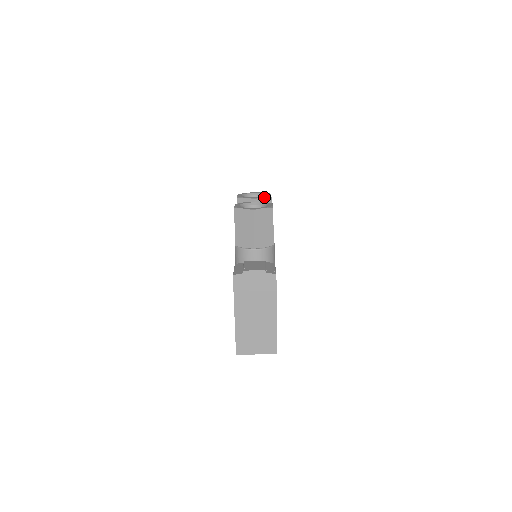
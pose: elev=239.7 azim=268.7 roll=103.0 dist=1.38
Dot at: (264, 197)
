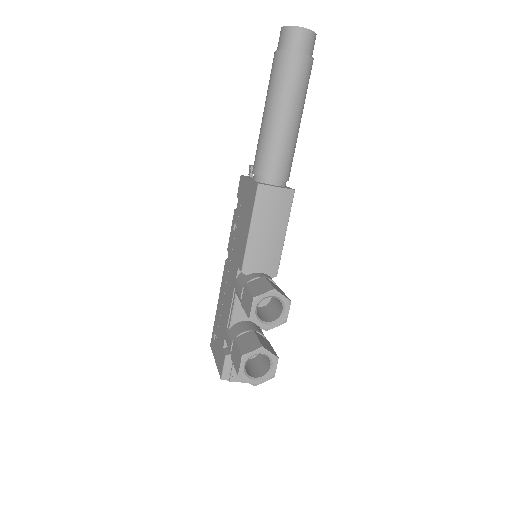
Dot at: occluded
